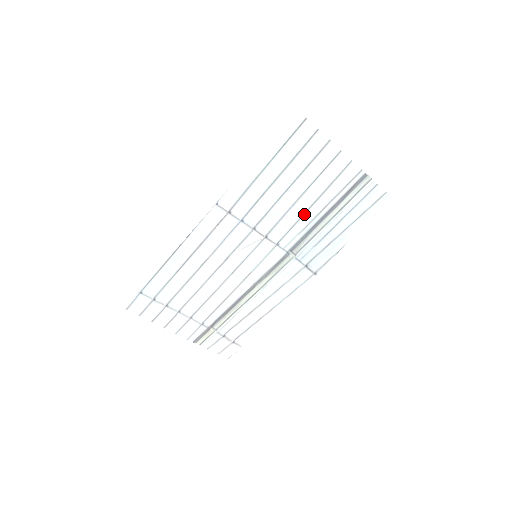
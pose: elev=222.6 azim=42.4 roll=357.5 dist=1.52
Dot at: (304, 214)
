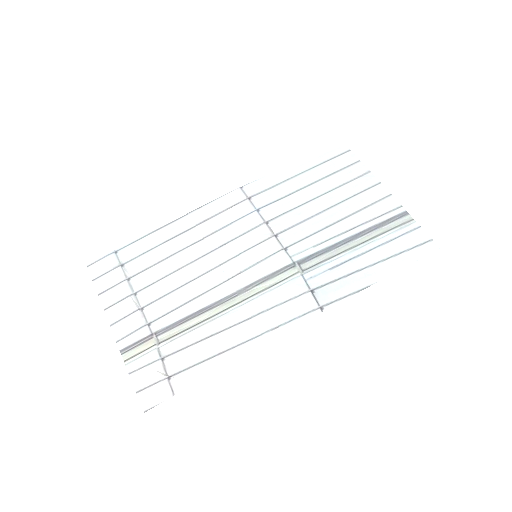
Dot at: (327, 228)
